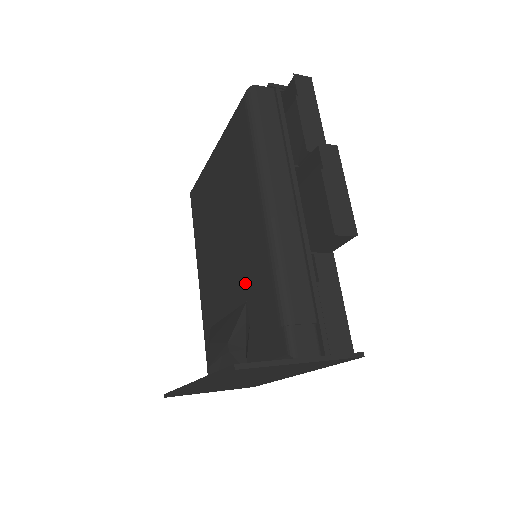
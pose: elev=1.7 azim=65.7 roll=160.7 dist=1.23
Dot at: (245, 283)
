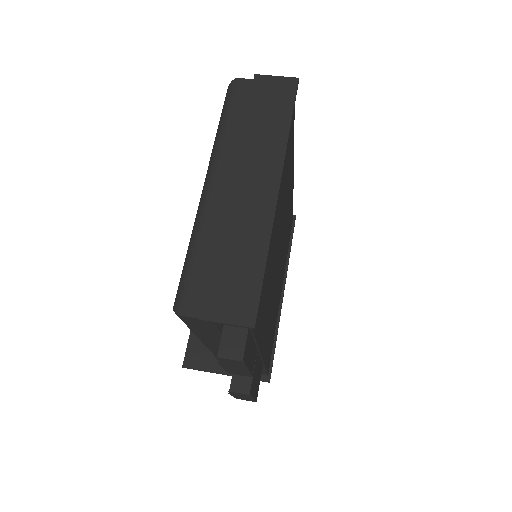
Dot at: occluded
